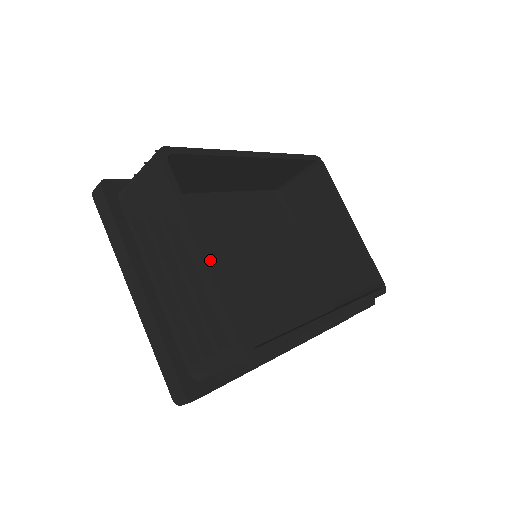
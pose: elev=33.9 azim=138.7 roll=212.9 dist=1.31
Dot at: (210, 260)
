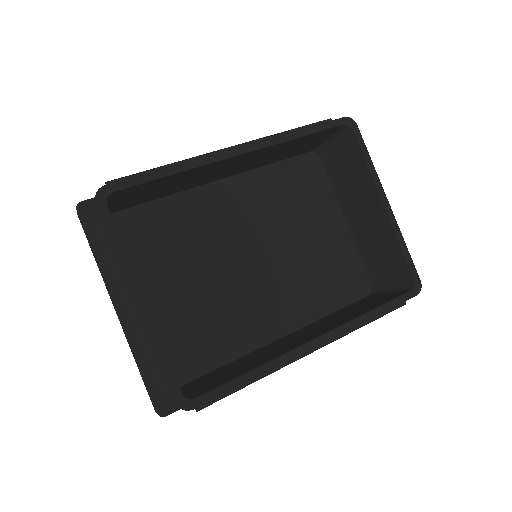
Dot at: (148, 312)
